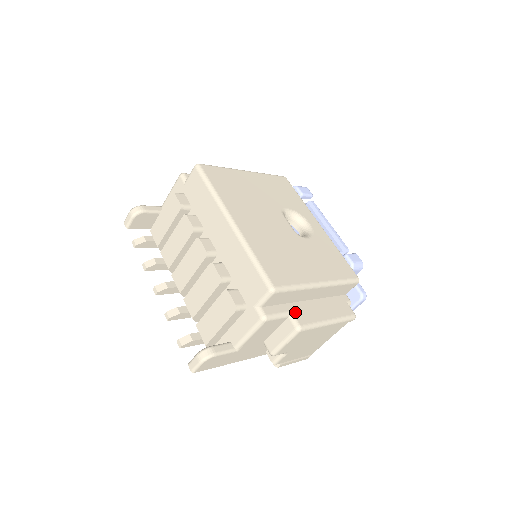
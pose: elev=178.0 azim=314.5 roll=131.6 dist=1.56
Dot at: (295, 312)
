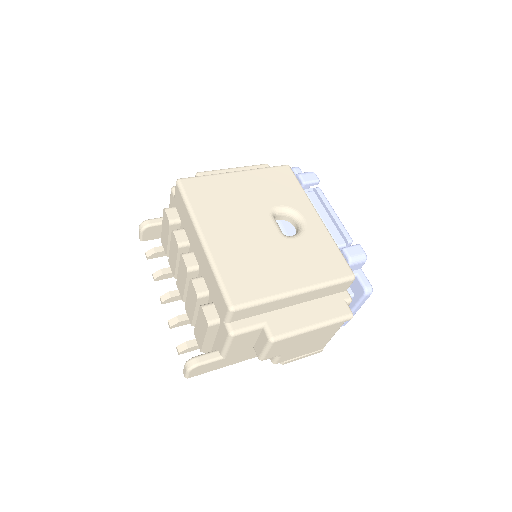
Dot at: (270, 322)
